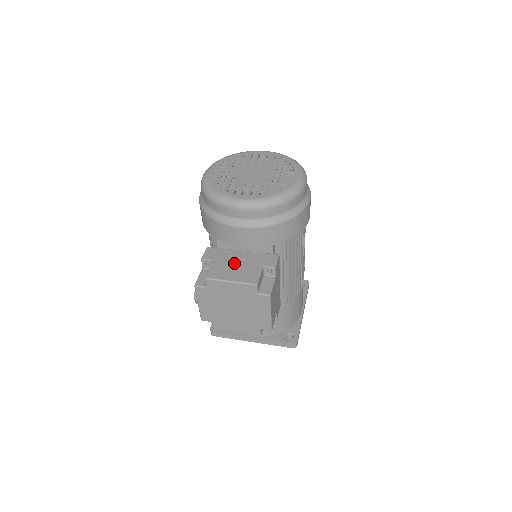
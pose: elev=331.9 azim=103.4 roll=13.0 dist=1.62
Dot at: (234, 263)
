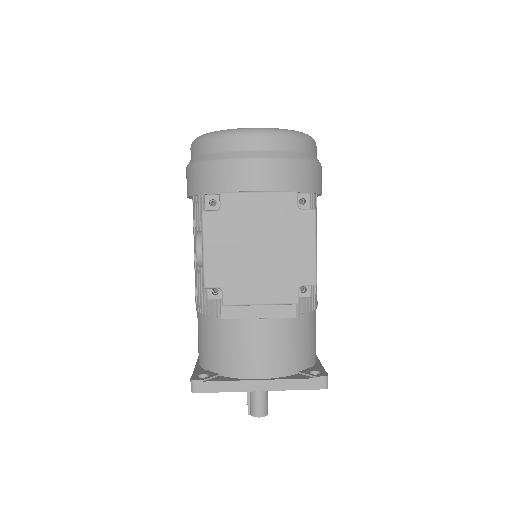
Dot at: occluded
